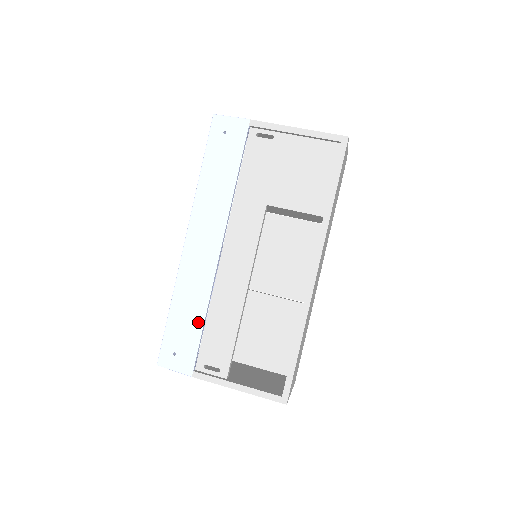
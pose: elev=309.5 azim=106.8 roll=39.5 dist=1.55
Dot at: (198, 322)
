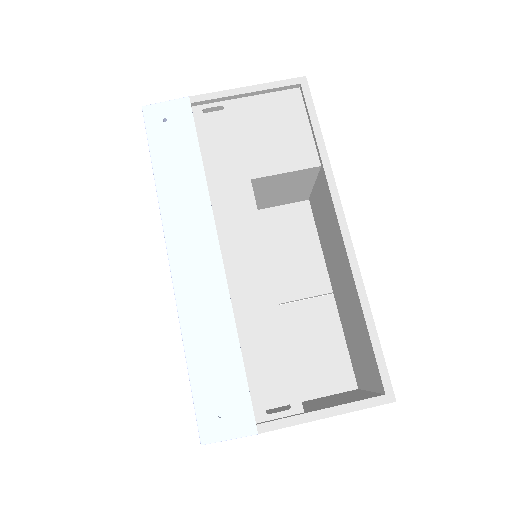
Dot at: (233, 355)
